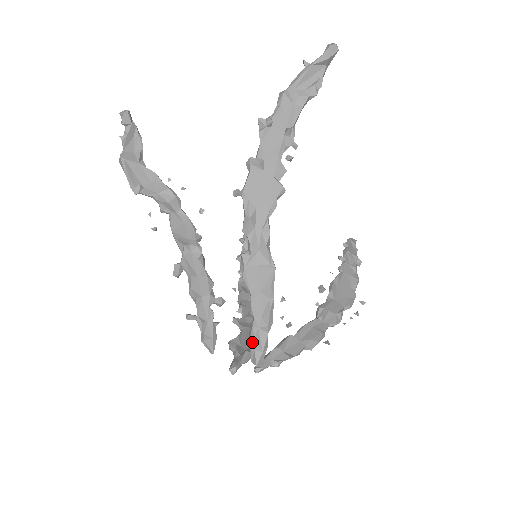
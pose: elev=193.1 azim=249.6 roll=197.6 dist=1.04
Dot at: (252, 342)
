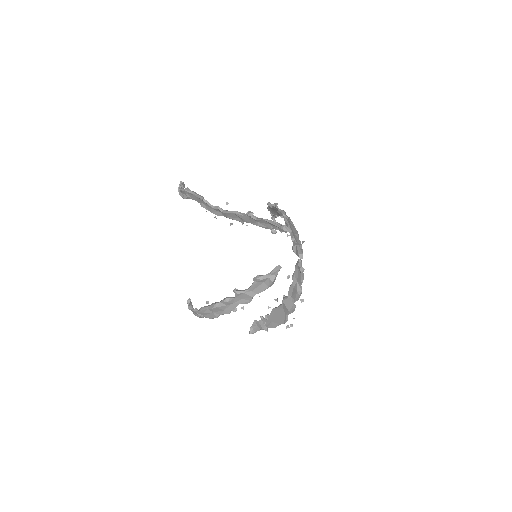
Dot at: (298, 246)
